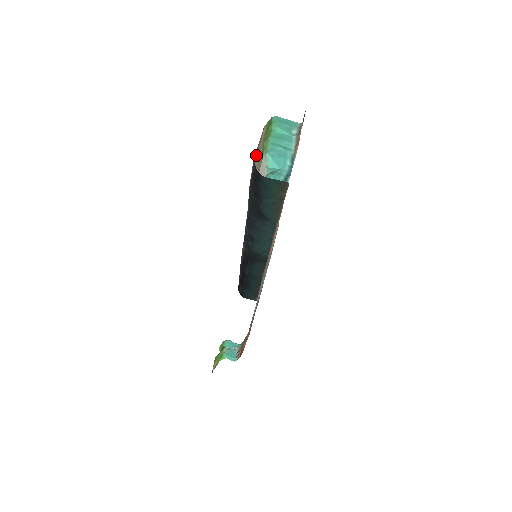
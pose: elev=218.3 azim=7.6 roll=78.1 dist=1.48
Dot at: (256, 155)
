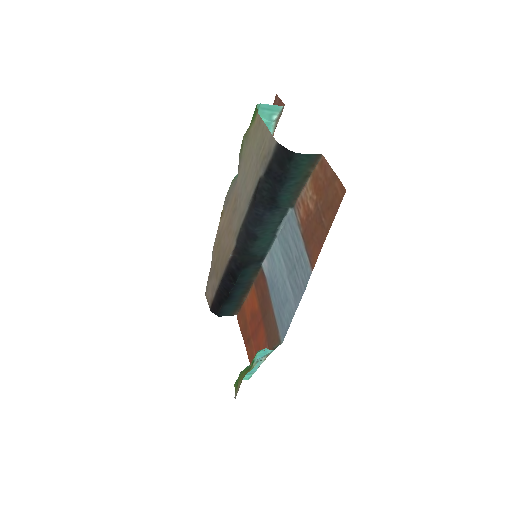
Dot at: (262, 142)
